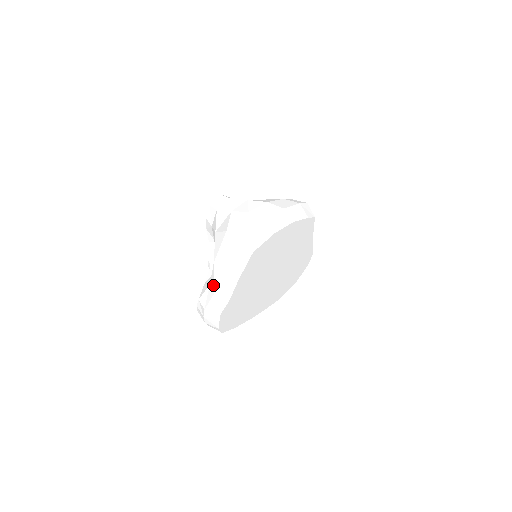
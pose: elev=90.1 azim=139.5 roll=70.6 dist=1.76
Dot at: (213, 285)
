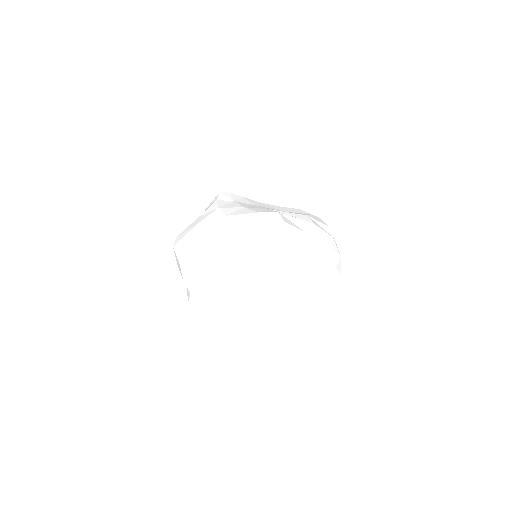
Dot at: occluded
